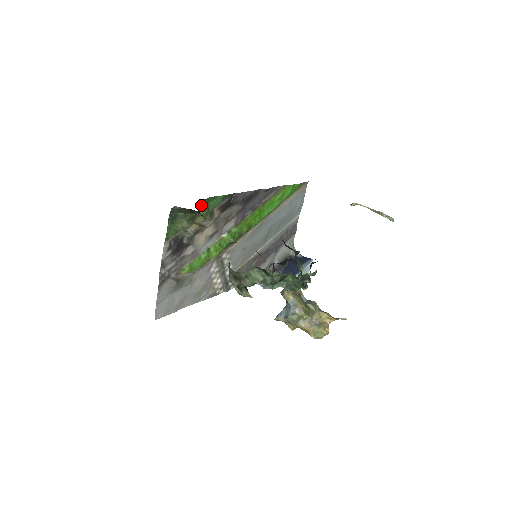
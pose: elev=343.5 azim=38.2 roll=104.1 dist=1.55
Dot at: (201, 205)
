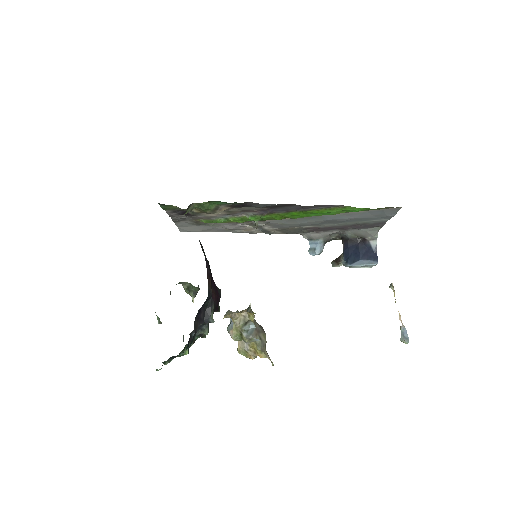
Dot at: (198, 204)
